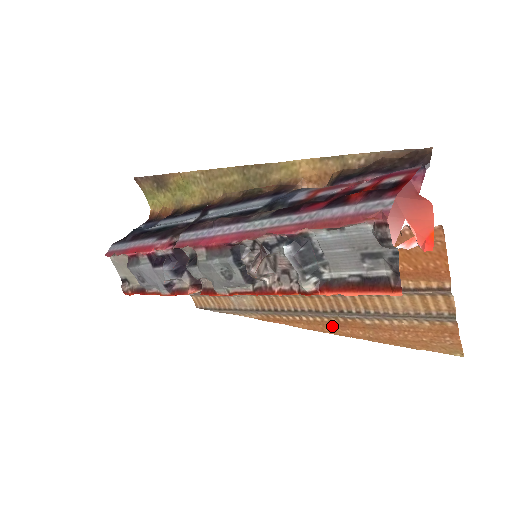
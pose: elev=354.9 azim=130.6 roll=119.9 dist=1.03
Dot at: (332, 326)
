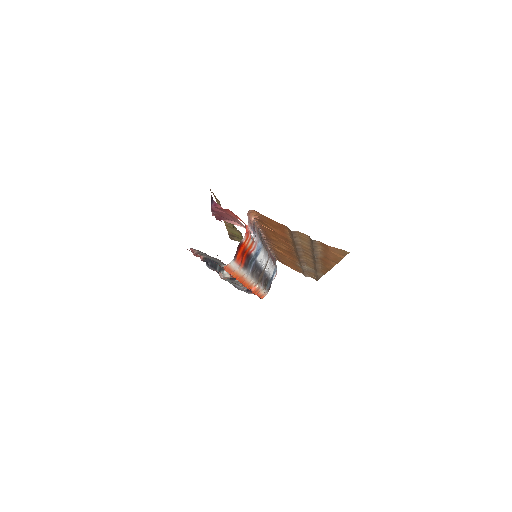
Dot at: (326, 264)
